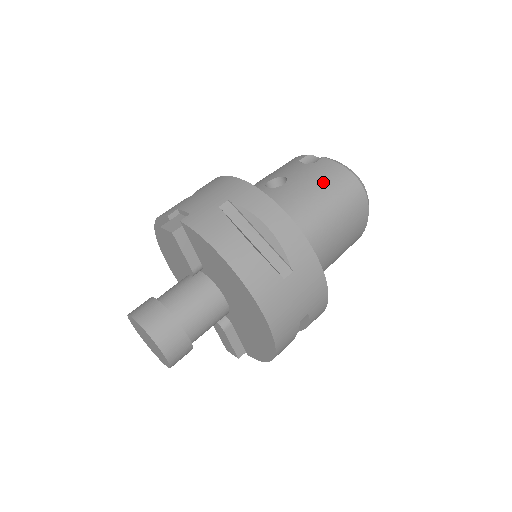
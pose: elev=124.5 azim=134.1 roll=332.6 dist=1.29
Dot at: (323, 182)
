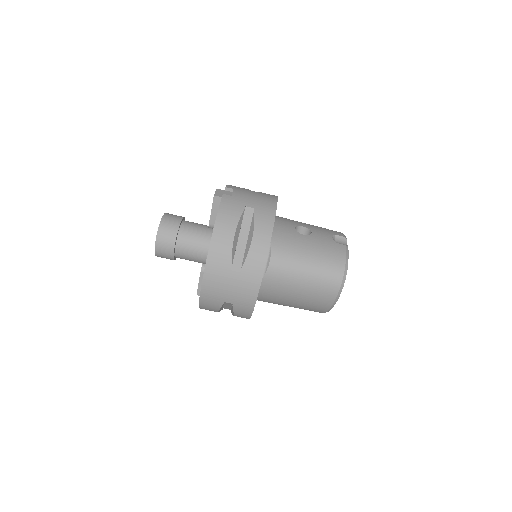
Dot at: (322, 255)
